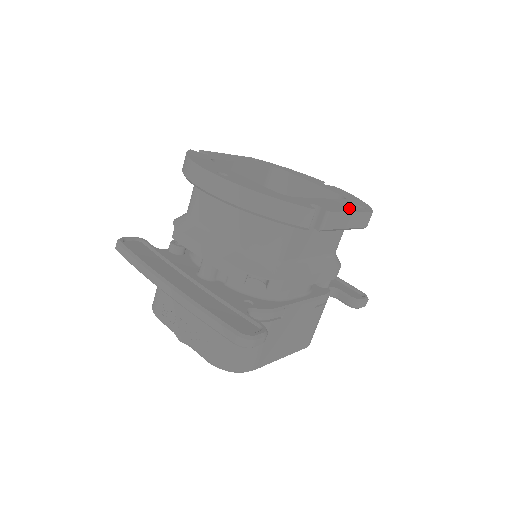
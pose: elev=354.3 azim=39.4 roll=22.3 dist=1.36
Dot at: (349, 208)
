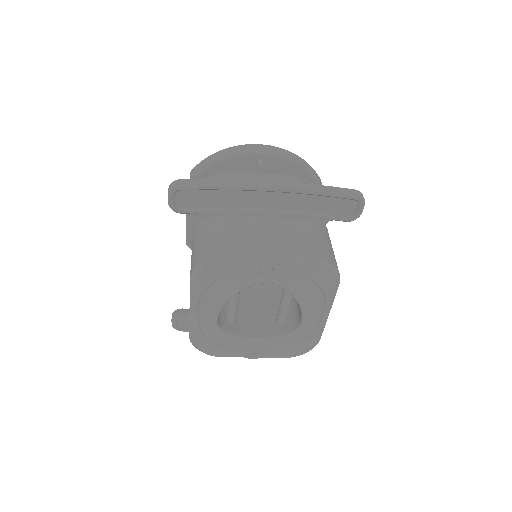
Dot at: occluded
